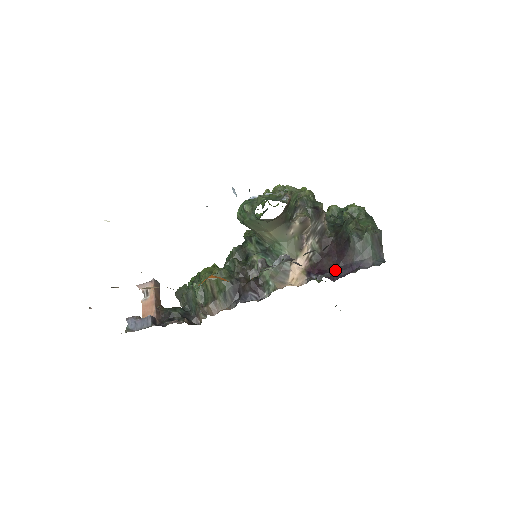
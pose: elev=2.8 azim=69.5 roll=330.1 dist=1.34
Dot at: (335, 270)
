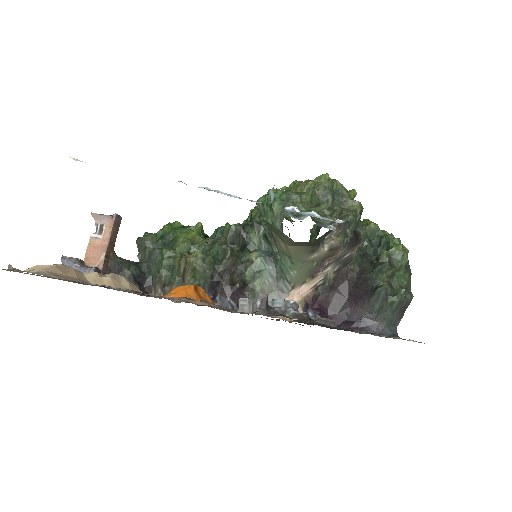
Dot at: (337, 314)
